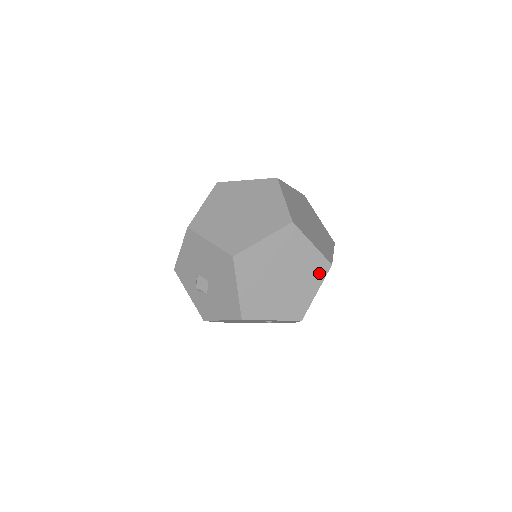
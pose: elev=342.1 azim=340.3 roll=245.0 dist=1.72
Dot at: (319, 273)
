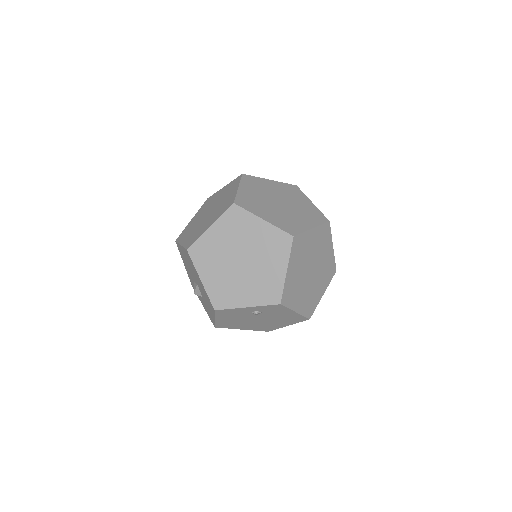
Dot at: (282, 248)
